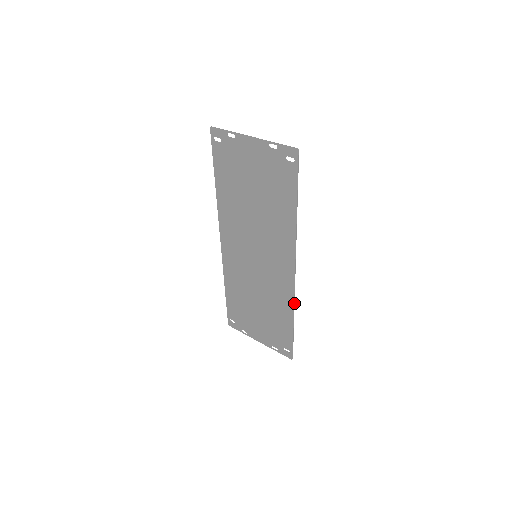
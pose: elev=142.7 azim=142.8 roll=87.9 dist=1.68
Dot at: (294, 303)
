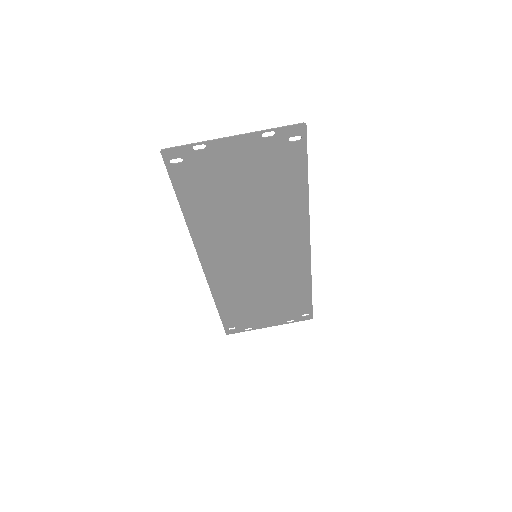
Dot at: occluded
